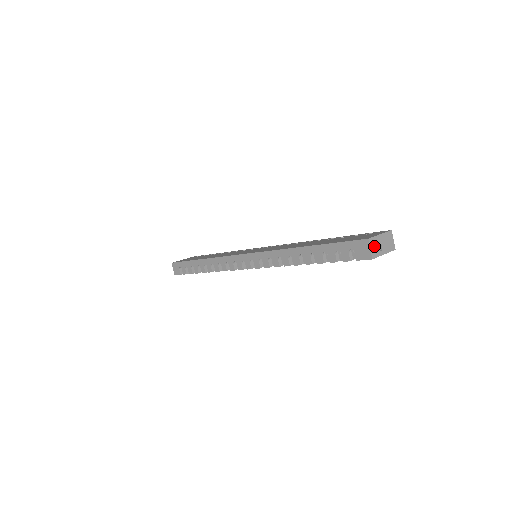
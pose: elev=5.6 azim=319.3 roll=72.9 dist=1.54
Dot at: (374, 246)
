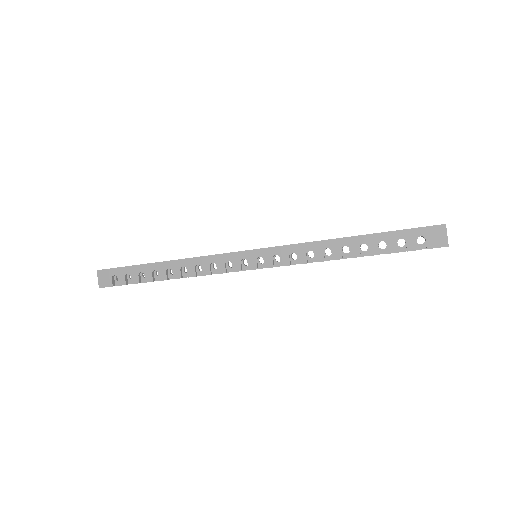
Dot at: (446, 234)
